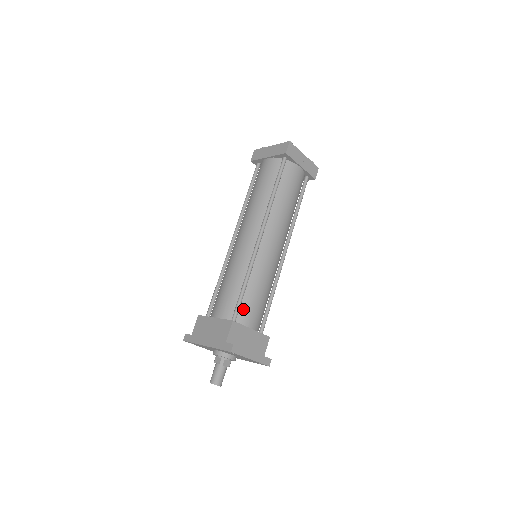
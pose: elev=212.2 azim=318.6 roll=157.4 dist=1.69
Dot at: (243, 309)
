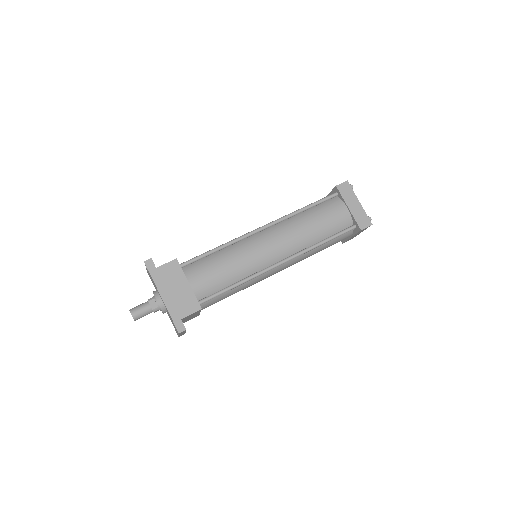
Dot at: (213, 299)
